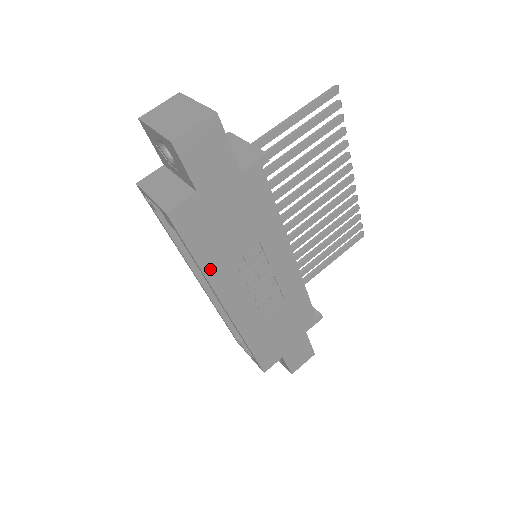
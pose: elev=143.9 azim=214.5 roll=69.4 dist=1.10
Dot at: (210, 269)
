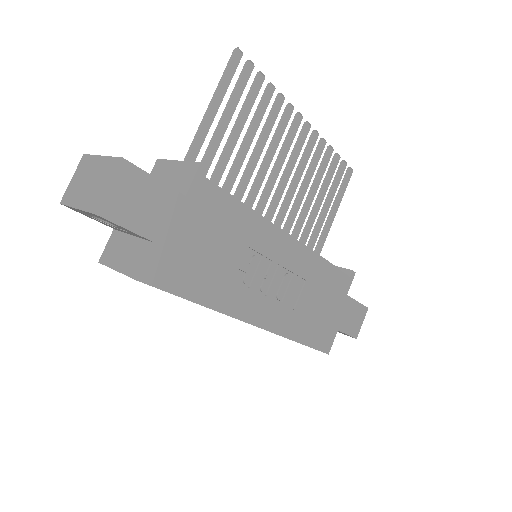
Dot at: (214, 301)
